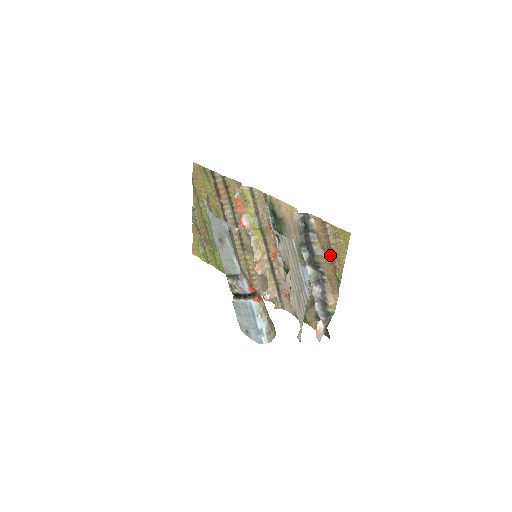
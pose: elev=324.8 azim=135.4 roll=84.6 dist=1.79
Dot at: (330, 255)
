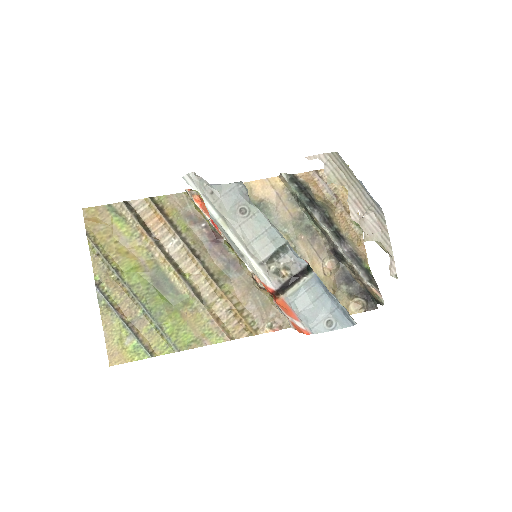
Dot at: (336, 204)
